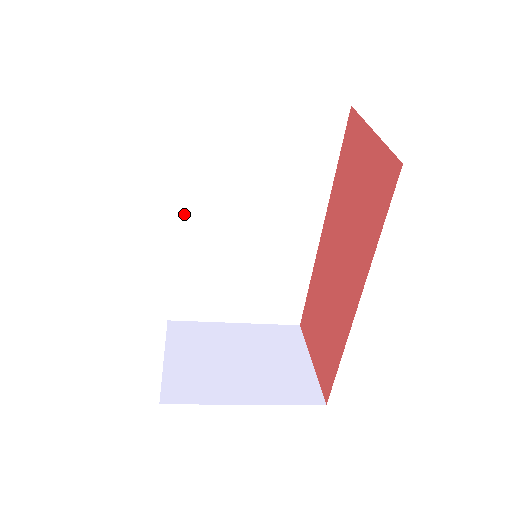
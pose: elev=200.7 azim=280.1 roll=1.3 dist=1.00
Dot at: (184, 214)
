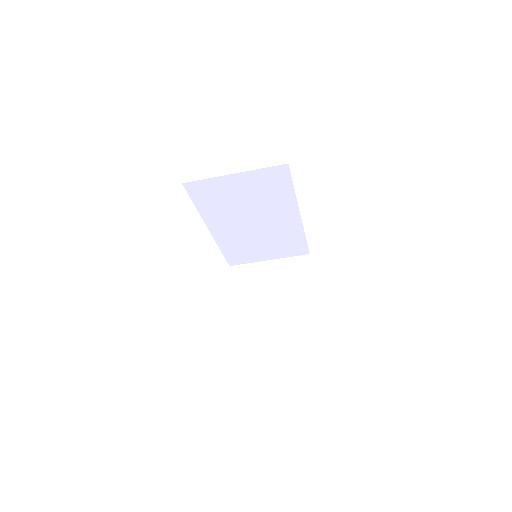
Dot at: (214, 228)
